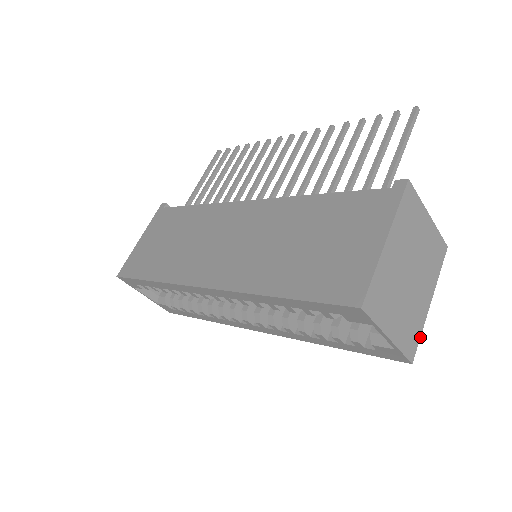
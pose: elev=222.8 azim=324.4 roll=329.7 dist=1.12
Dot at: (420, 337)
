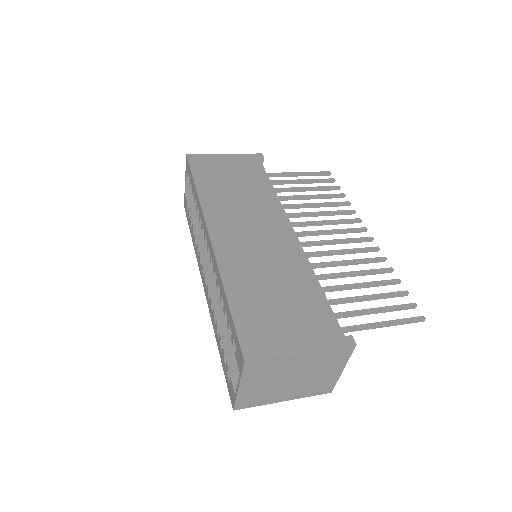
Dot at: (255, 406)
